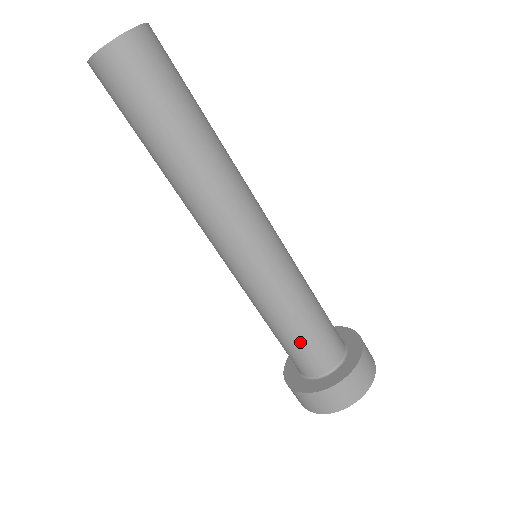
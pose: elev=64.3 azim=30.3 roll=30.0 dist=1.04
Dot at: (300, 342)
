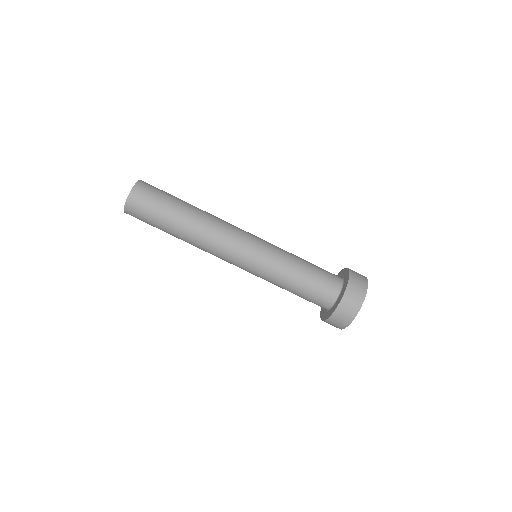
Dot at: (307, 289)
